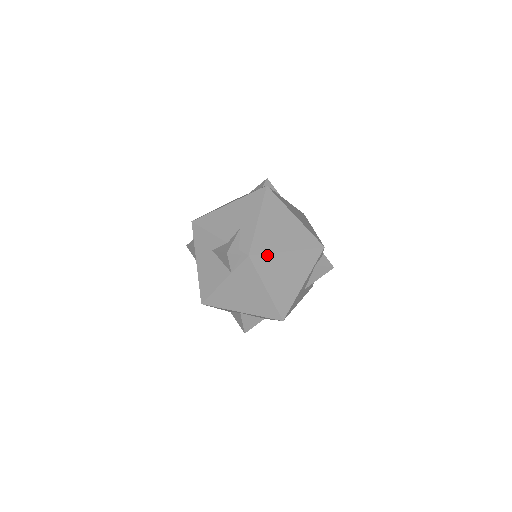
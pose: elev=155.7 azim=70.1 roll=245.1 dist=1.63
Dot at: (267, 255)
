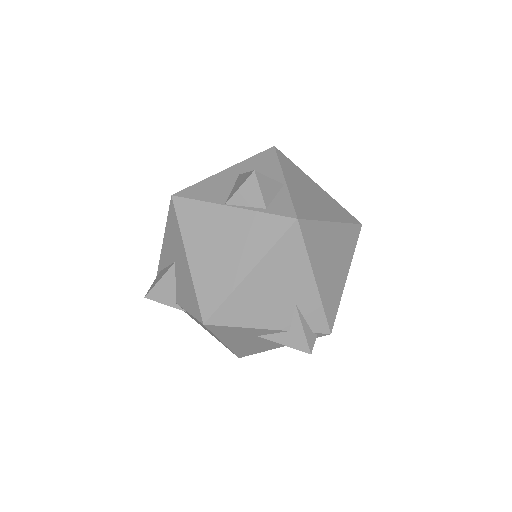
Dot at: (338, 307)
